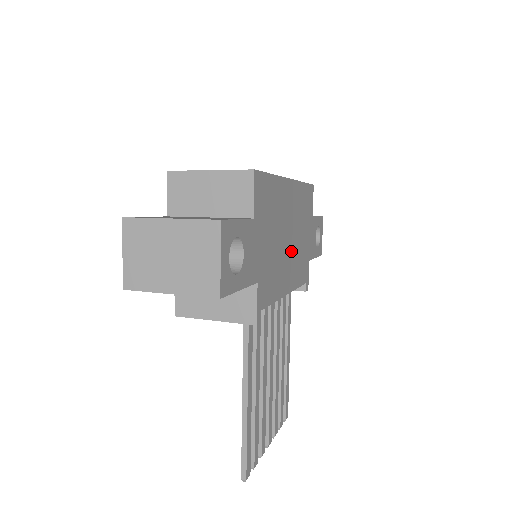
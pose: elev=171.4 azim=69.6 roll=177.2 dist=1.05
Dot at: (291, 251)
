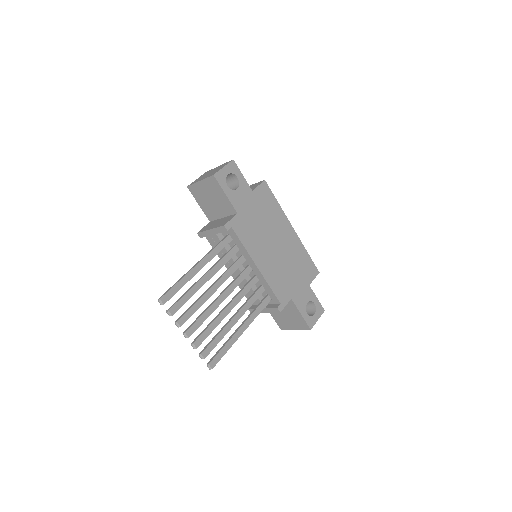
Dot at: (274, 256)
